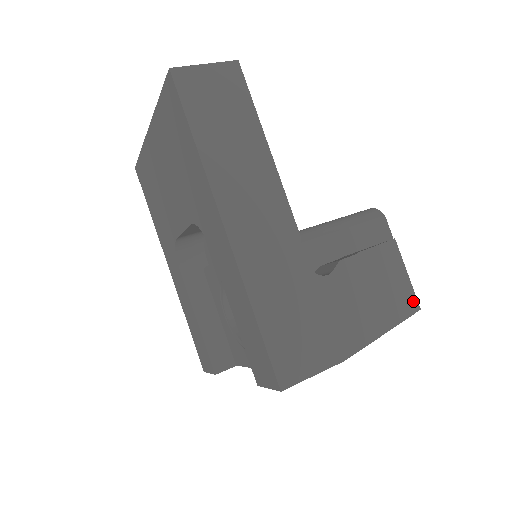
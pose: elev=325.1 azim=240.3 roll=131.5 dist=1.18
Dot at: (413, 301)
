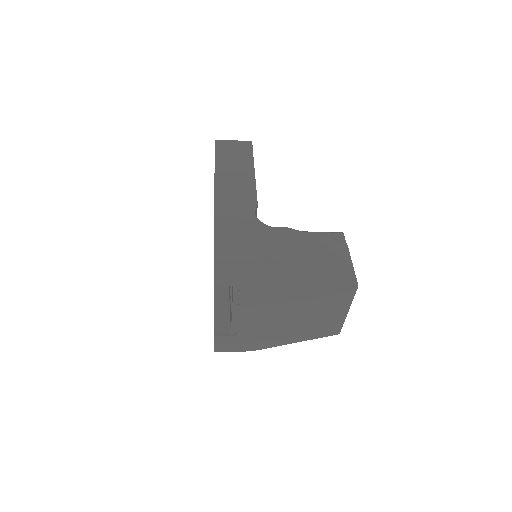
Dot at: (351, 278)
